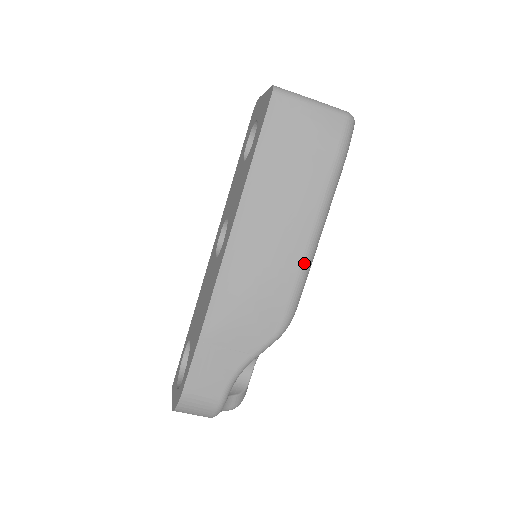
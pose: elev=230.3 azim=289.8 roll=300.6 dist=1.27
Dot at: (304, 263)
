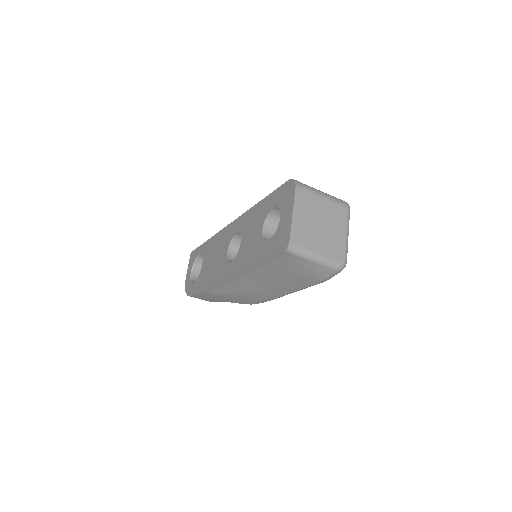
Dot at: (275, 298)
